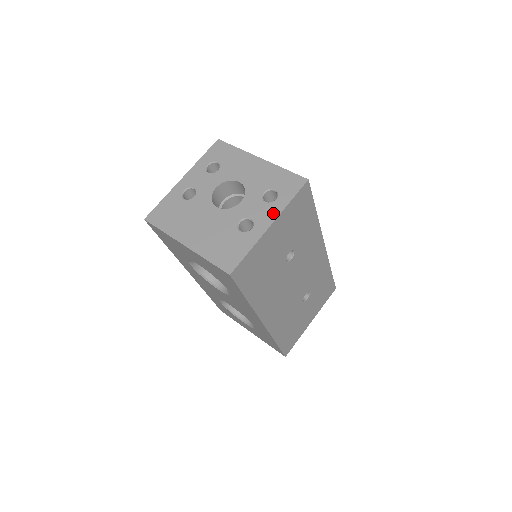
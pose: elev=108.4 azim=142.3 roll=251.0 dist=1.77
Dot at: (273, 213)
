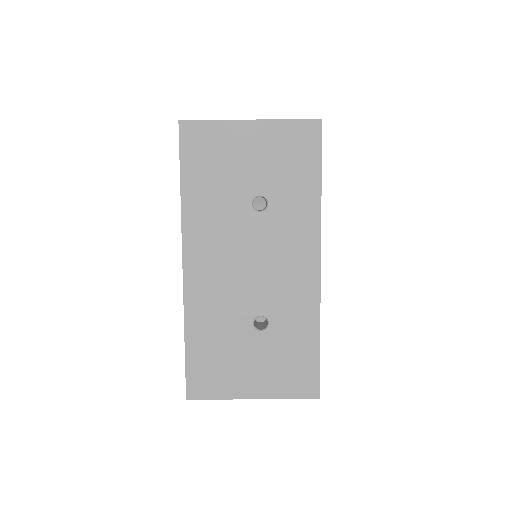
Dot at: occluded
